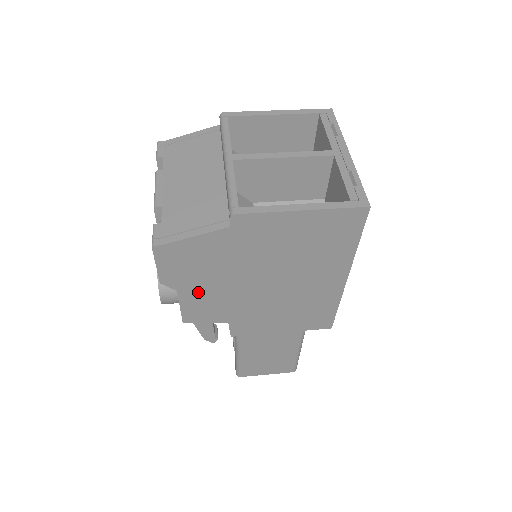
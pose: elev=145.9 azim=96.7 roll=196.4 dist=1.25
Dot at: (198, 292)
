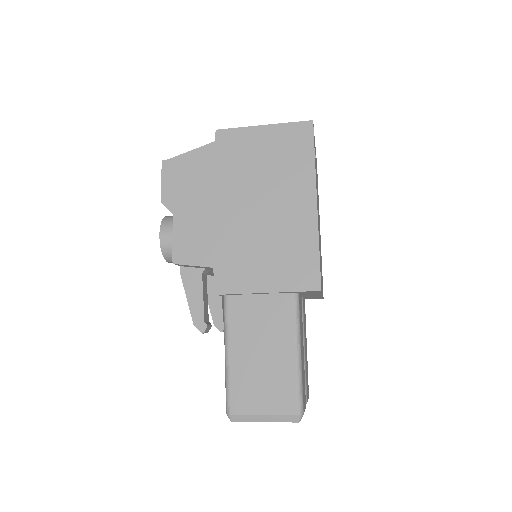
Dot at: (189, 217)
